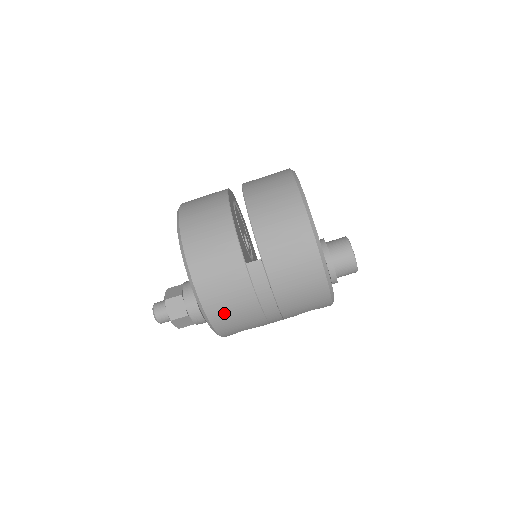
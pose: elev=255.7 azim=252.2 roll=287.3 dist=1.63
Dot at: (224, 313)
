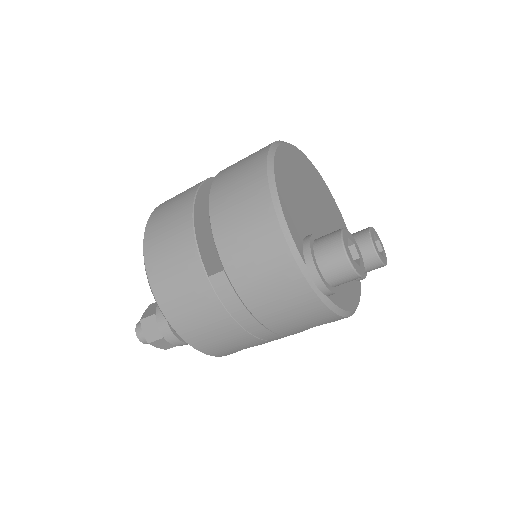
Dot at: (201, 335)
